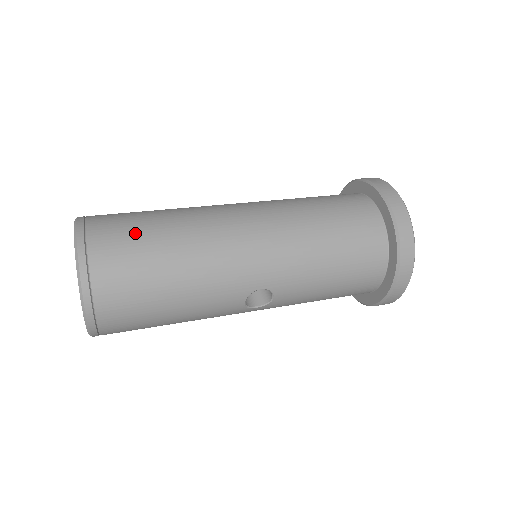
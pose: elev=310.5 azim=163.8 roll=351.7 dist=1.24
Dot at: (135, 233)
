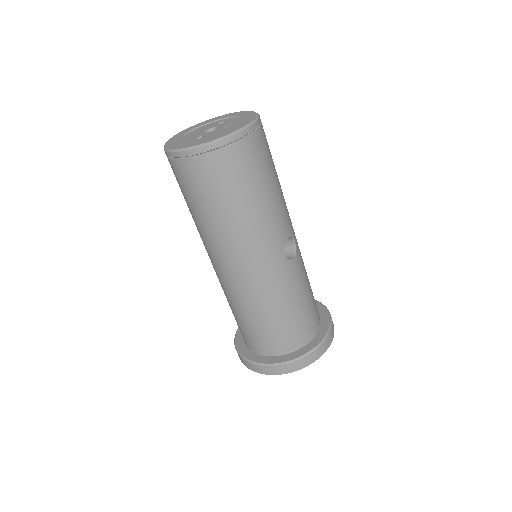
Dot at: occluded
